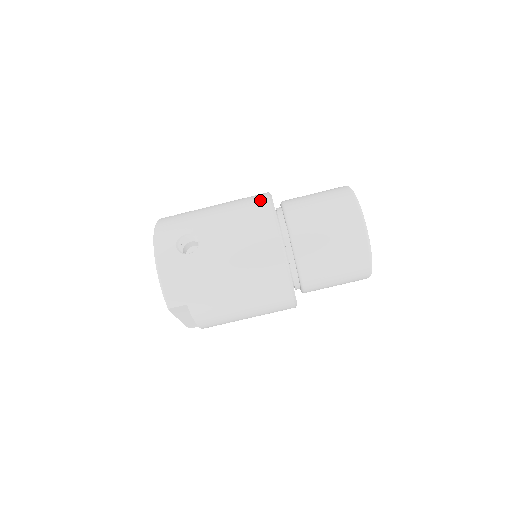
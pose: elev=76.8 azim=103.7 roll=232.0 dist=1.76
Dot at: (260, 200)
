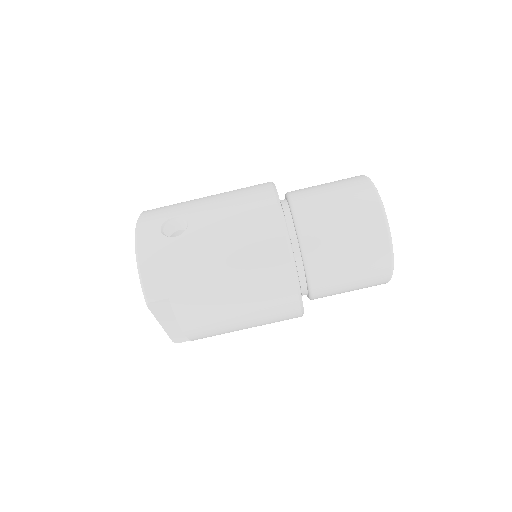
Dot at: (261, 185)
